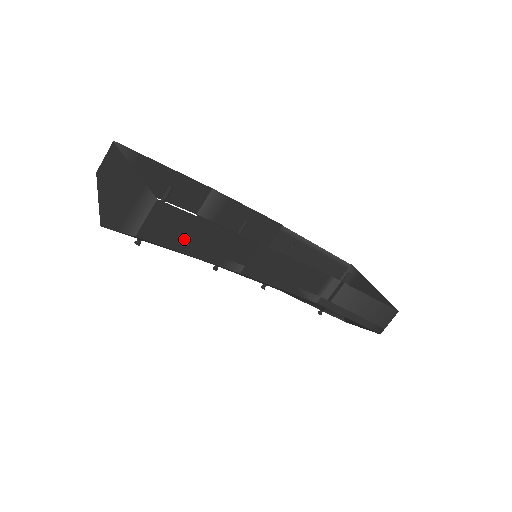
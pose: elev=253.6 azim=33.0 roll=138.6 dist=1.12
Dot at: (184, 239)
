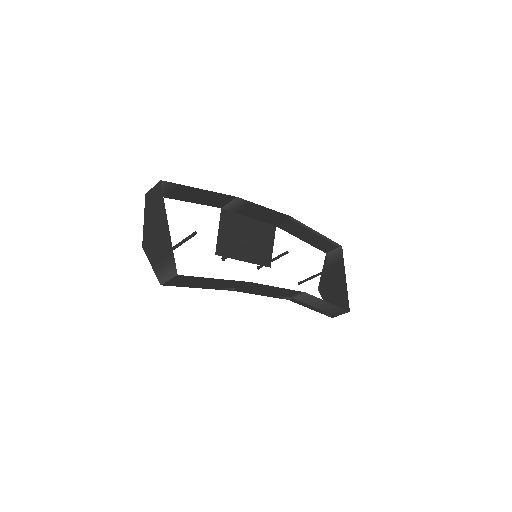
Dot at: (194, 284)
